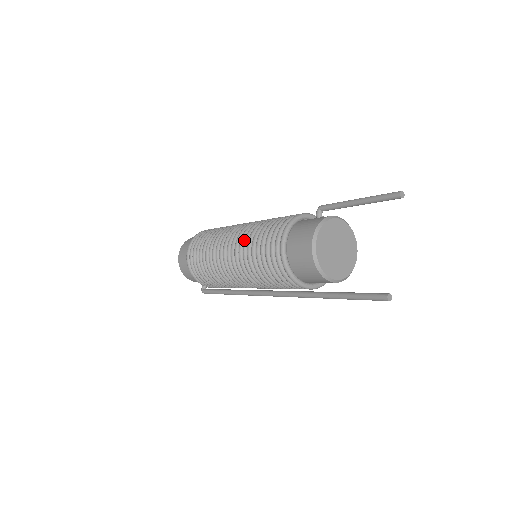
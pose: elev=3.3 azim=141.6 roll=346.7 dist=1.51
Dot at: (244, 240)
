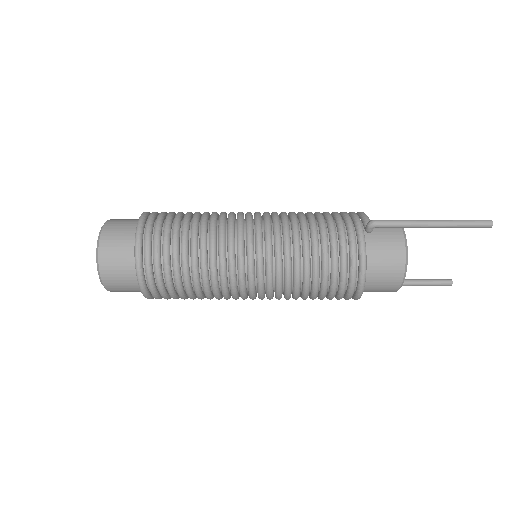
Dot at: (287, 291)
